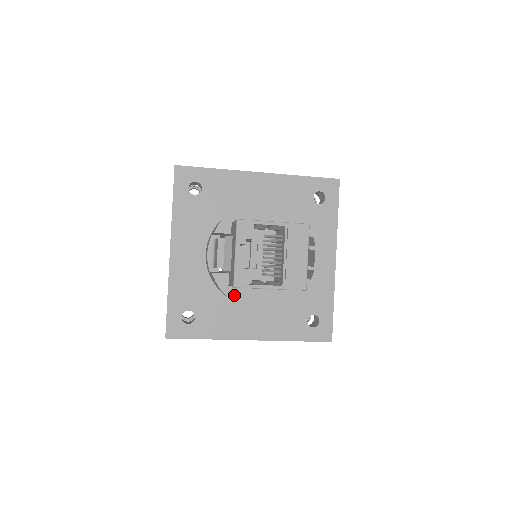
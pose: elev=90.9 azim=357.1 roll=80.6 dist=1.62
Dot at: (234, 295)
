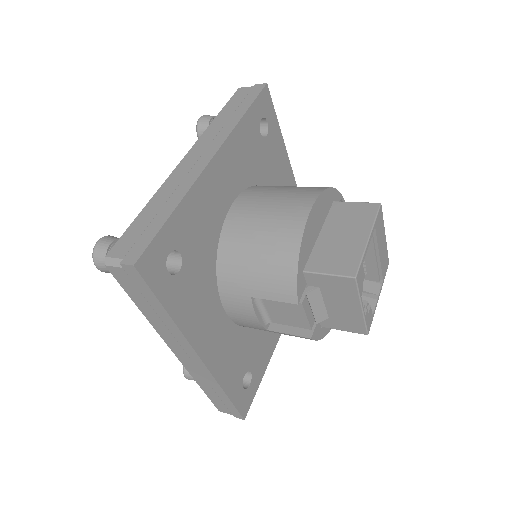
Dot at: (326, 329)
